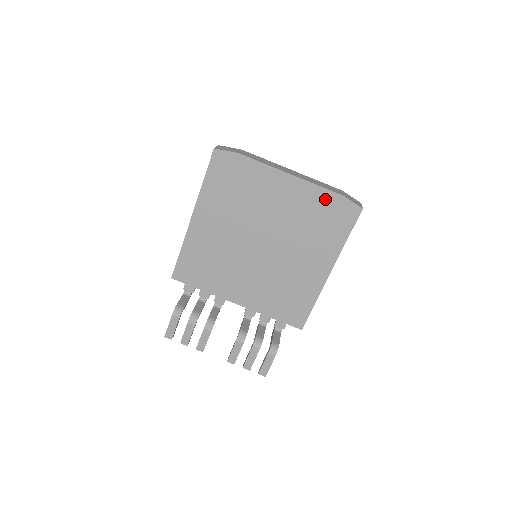
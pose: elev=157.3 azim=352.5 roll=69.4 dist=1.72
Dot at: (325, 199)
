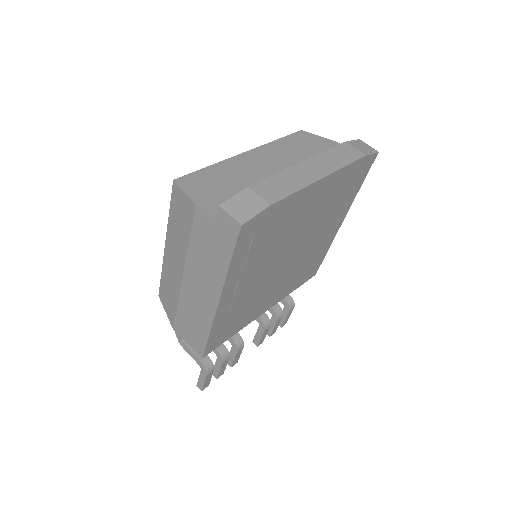
Dot at: (350, 172)
